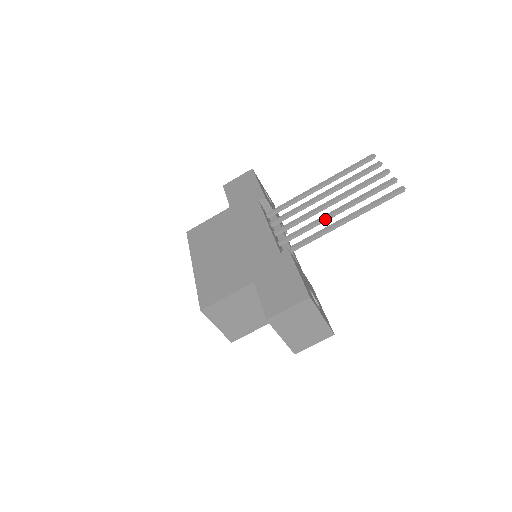
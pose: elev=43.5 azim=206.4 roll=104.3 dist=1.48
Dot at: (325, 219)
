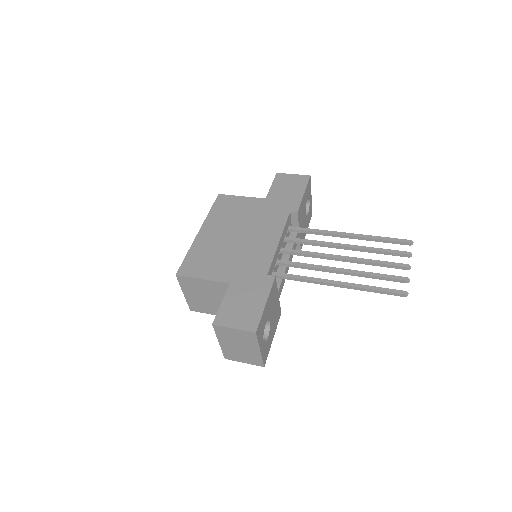
Dot at: (327, 270)
